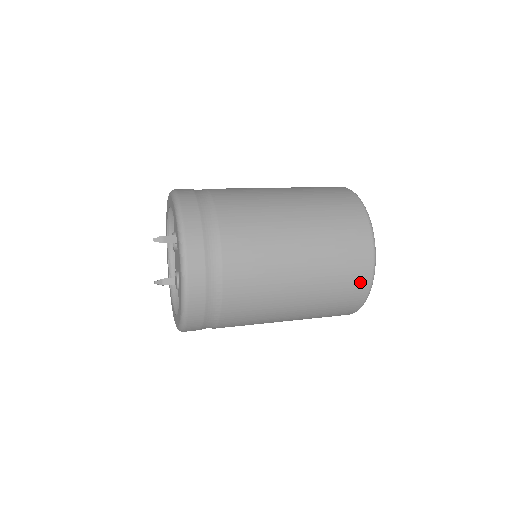
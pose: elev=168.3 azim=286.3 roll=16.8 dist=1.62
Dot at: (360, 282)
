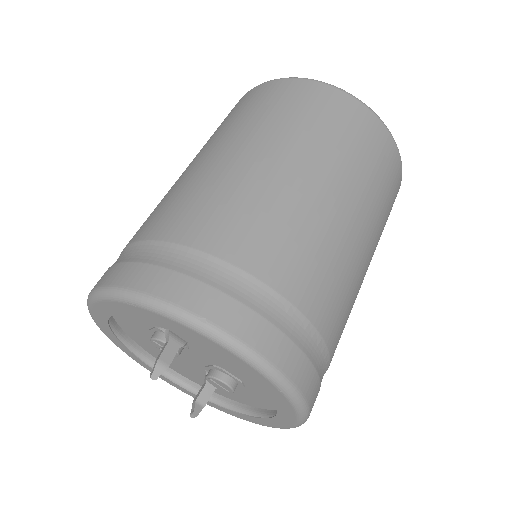
Dot at: (395, 168)
